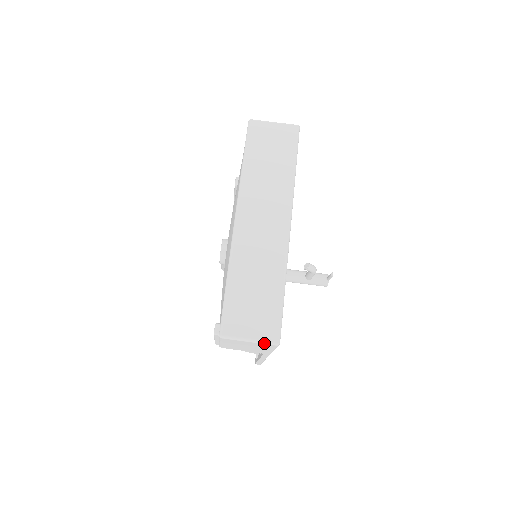
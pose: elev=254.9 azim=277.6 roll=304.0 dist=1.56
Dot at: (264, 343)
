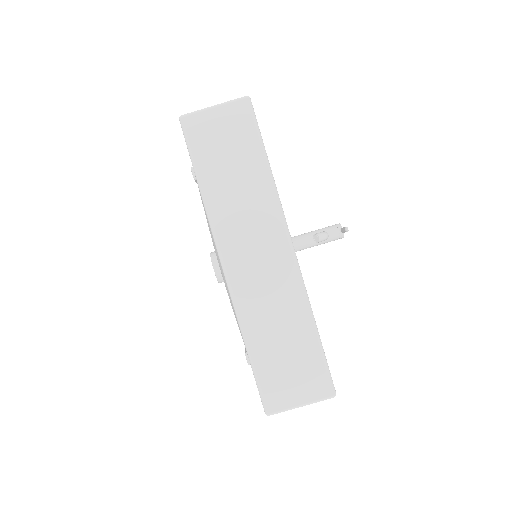
Dot at: (319, 401)
